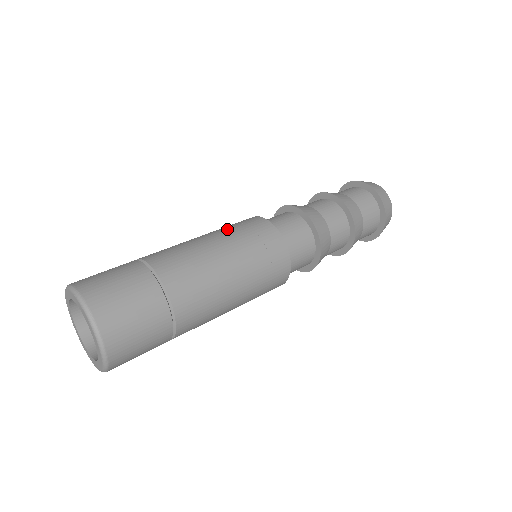
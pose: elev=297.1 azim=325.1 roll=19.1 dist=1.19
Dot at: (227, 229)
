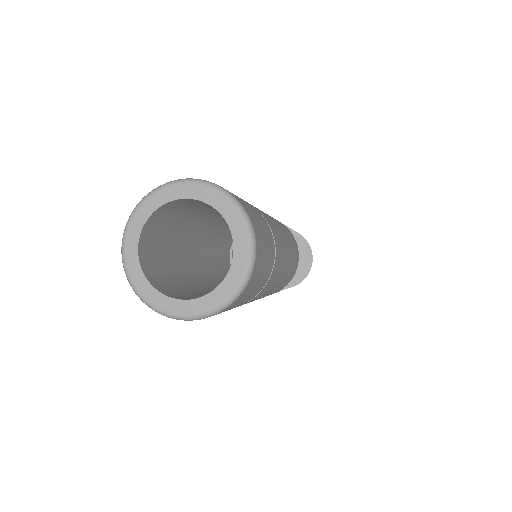
Dot at: occluded
